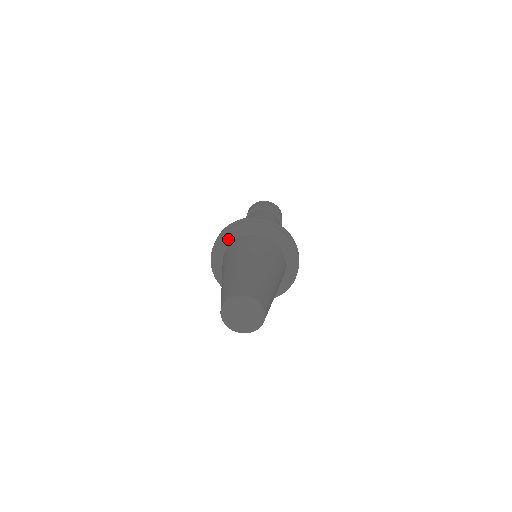
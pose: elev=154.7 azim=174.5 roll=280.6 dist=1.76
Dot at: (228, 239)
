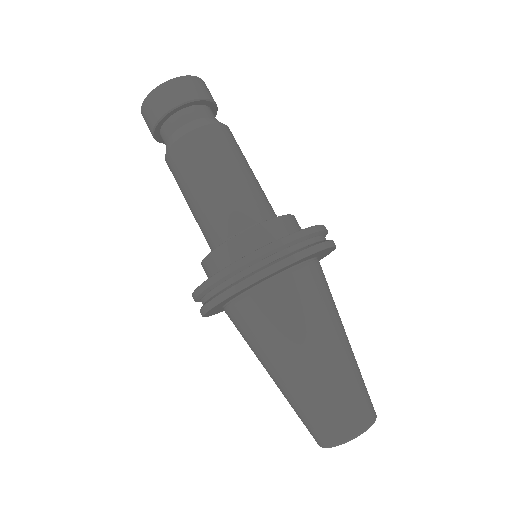
Dot at: (218, 311)
